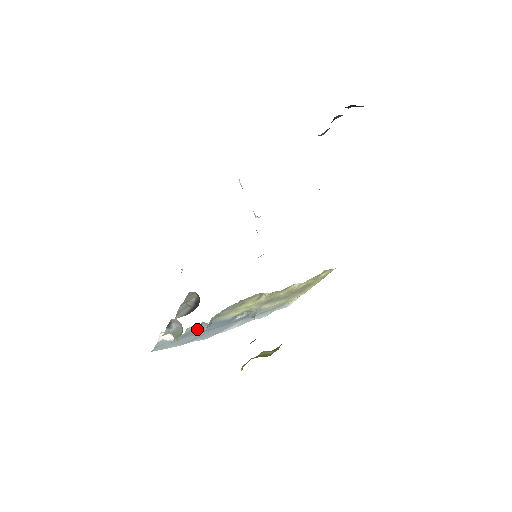
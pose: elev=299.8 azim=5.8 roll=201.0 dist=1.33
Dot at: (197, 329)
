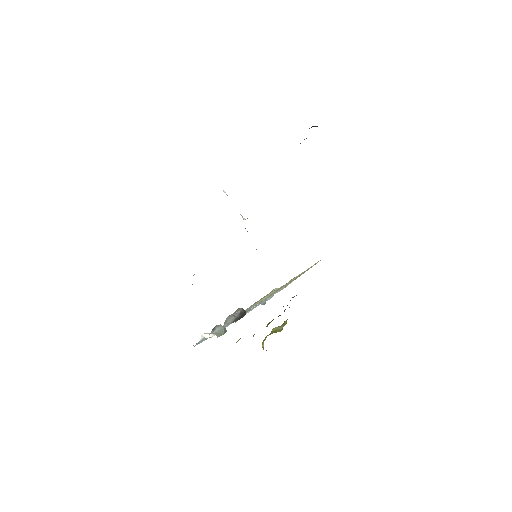
Dot at: occluded
